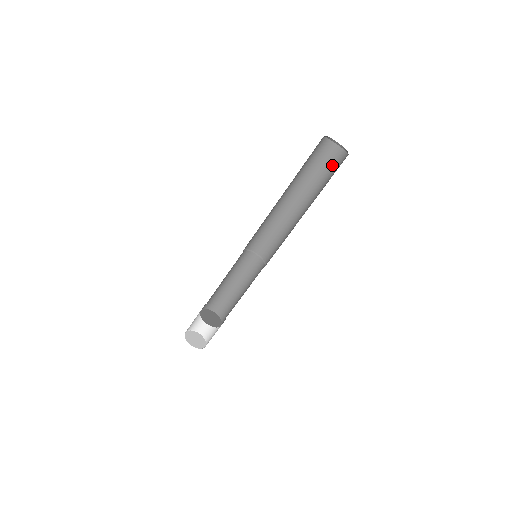
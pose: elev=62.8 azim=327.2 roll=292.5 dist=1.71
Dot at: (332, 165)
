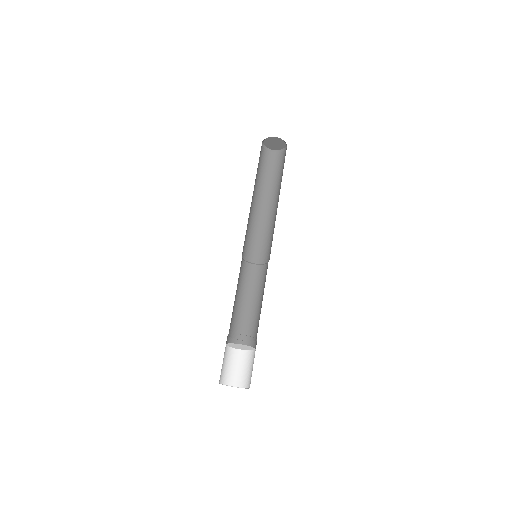
Dot at: (284, 162)
